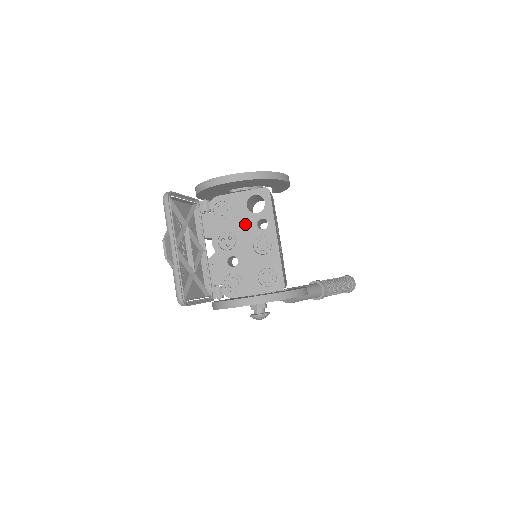
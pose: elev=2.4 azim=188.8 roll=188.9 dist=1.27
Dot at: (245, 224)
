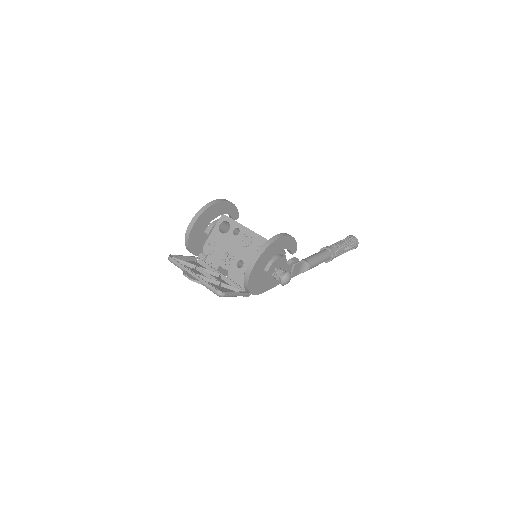
Dot at: (228, 241)
